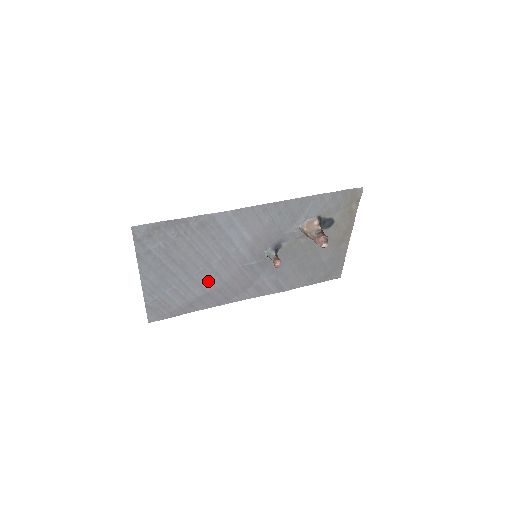
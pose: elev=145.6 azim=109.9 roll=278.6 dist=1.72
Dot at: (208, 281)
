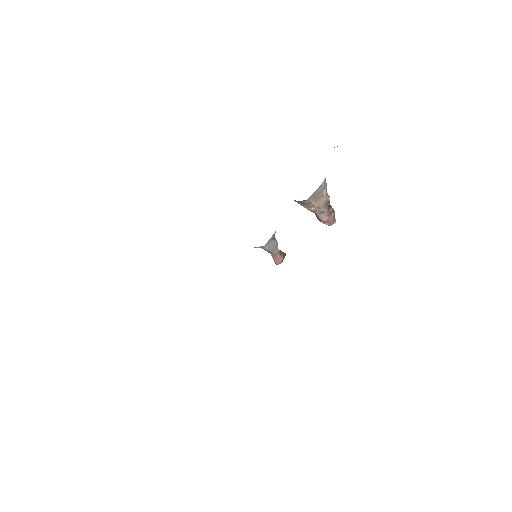
Dot at: occluded
